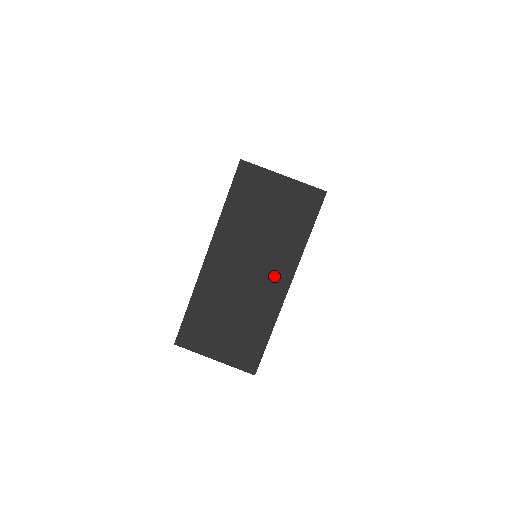
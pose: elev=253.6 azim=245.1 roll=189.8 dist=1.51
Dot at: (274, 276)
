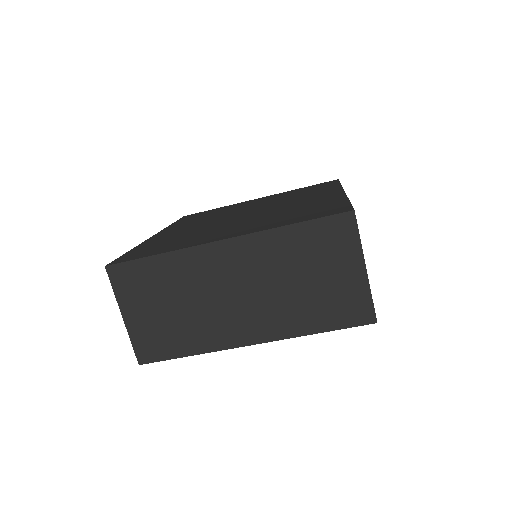
Dot at: (252, 323)
